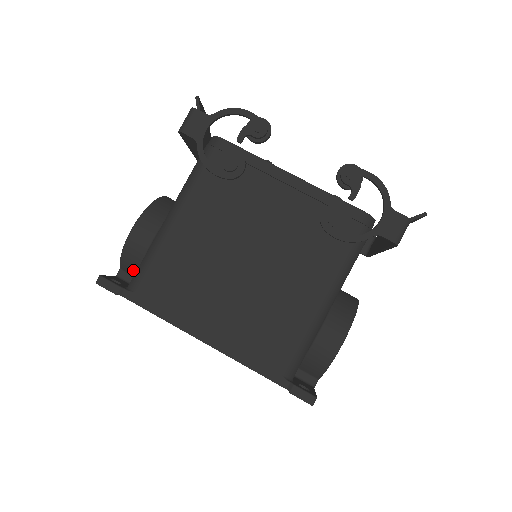
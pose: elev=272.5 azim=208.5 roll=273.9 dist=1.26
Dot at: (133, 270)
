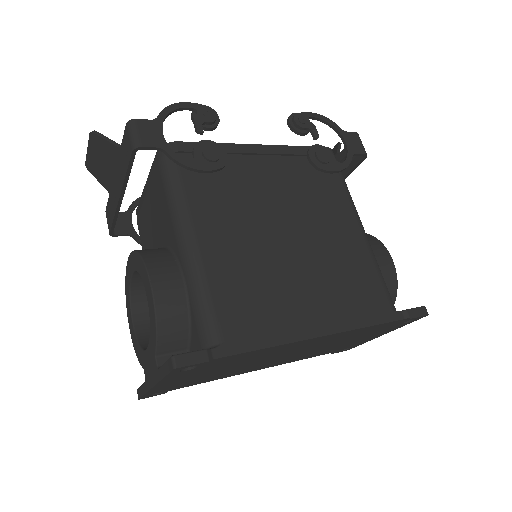
Dot at: (178, 341)
